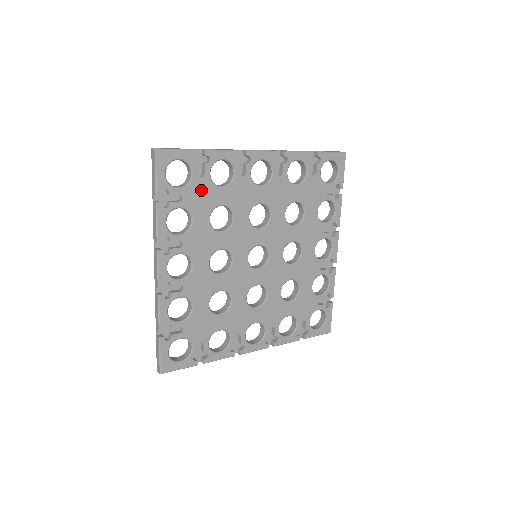
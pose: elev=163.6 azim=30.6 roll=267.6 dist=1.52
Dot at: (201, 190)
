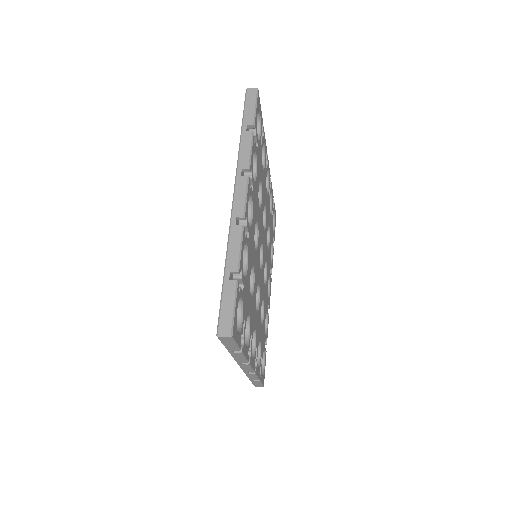
Dot at: (245, 294)
